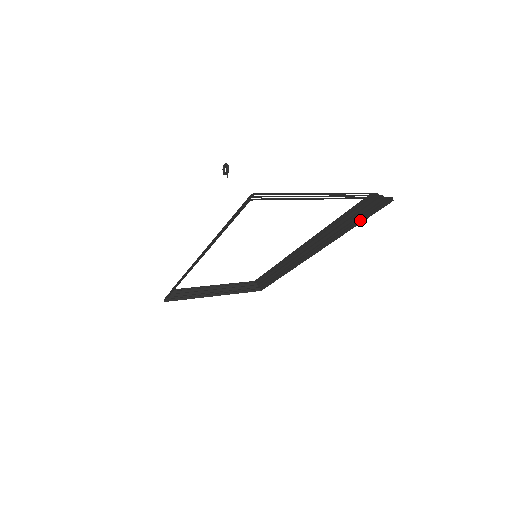
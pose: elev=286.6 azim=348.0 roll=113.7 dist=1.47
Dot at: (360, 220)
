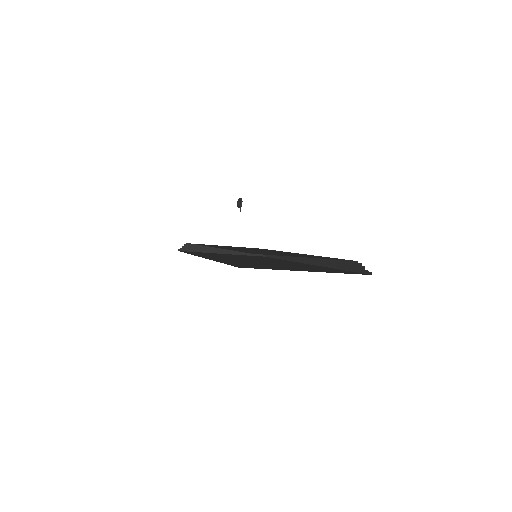
Dot at: (345, 268)
